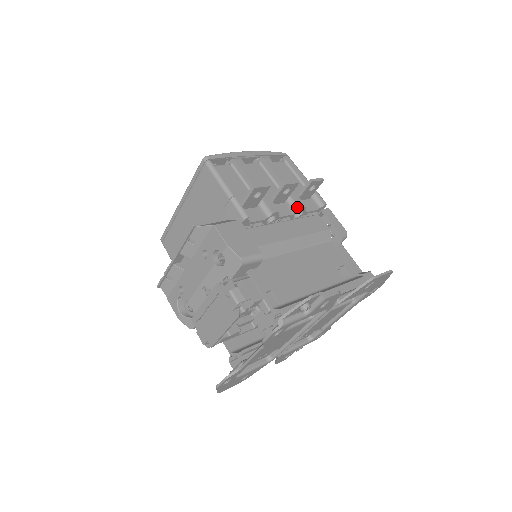
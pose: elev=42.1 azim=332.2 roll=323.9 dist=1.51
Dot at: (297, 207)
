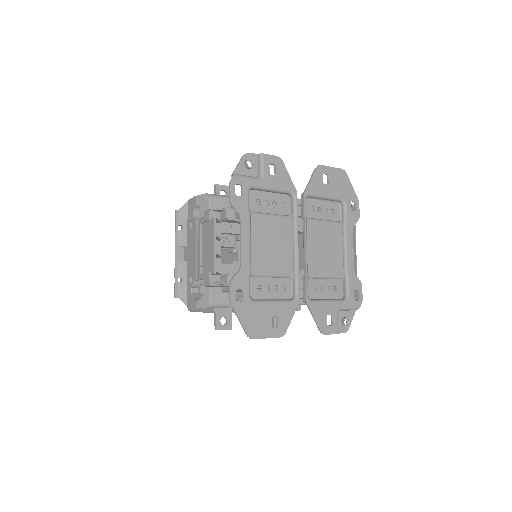
Dot at: occluded
